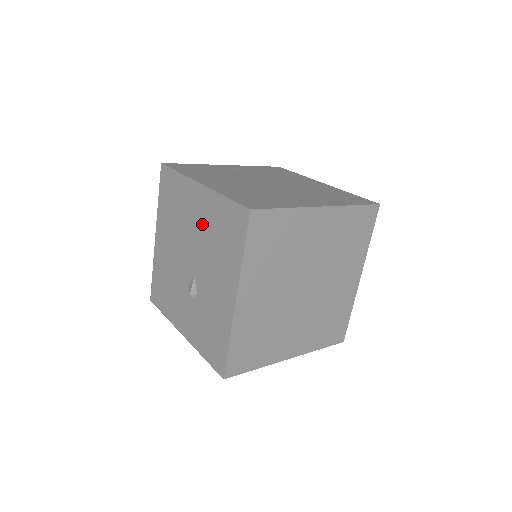
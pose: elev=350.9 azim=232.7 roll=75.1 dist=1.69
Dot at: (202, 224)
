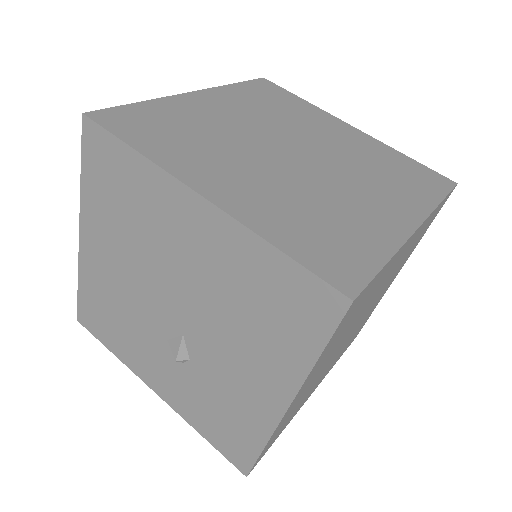
Dot at: (206, 269)
